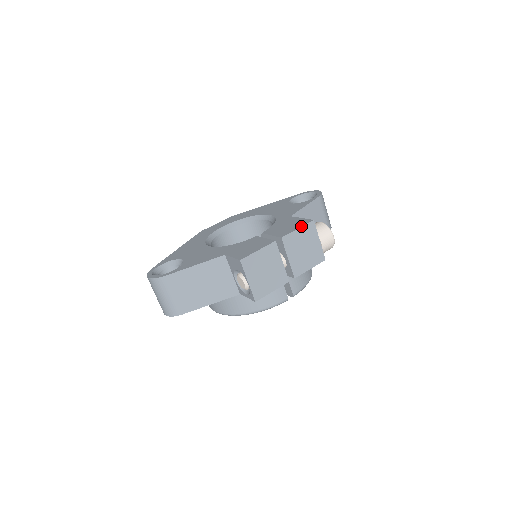
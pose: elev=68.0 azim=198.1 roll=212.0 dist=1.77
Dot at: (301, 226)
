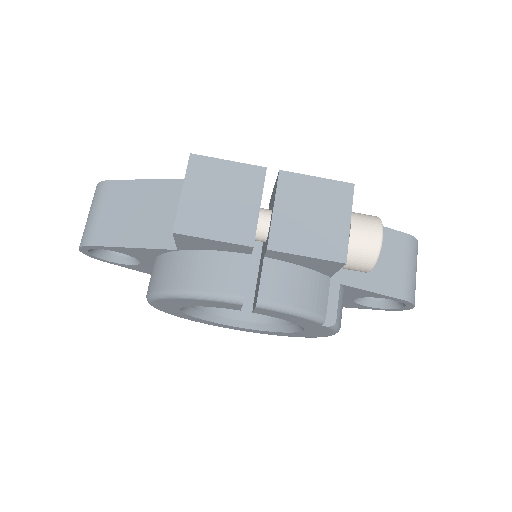
Dot at: (325, 178)
